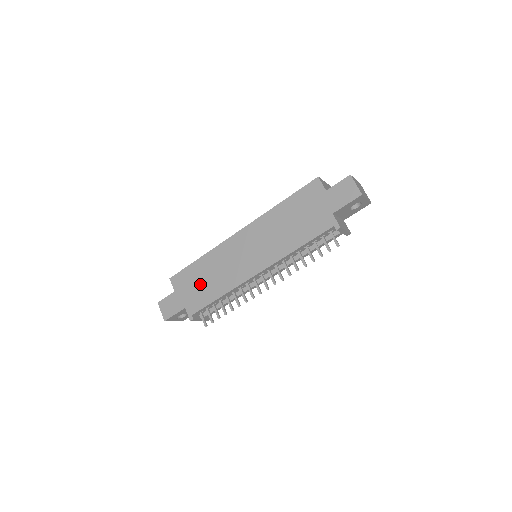
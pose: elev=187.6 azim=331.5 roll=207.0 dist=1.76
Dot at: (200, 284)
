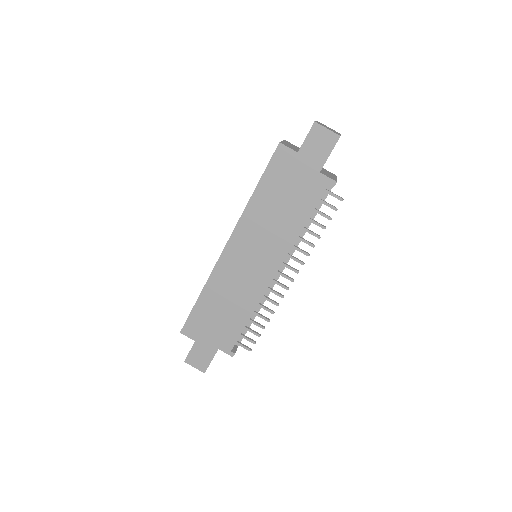
Dot at: (219, 319)
